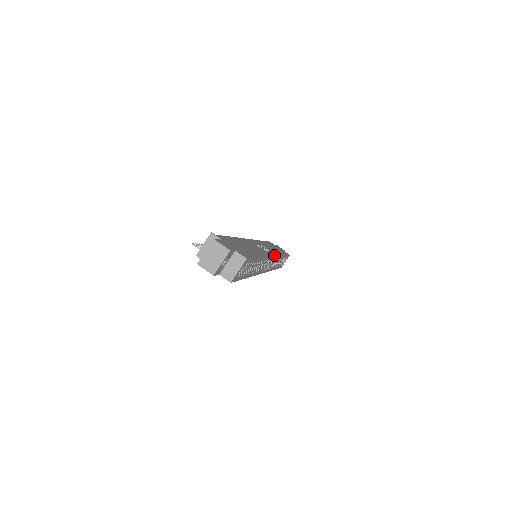
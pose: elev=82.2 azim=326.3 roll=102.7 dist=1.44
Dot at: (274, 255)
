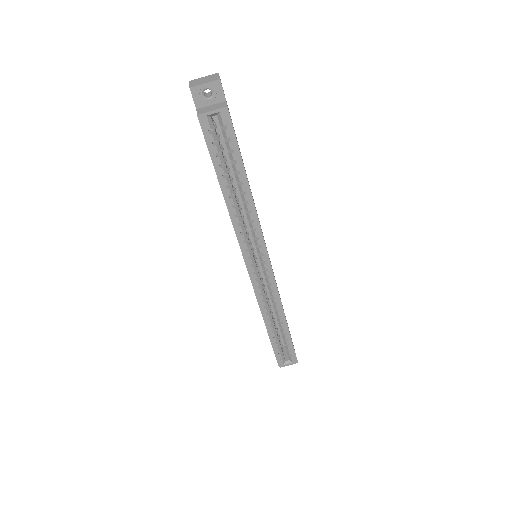
Dot at: occluded
